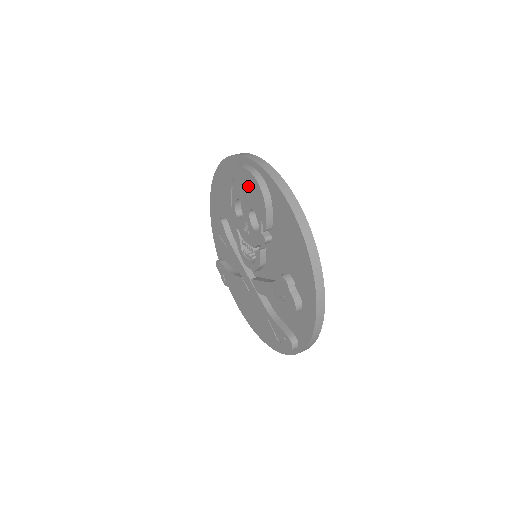
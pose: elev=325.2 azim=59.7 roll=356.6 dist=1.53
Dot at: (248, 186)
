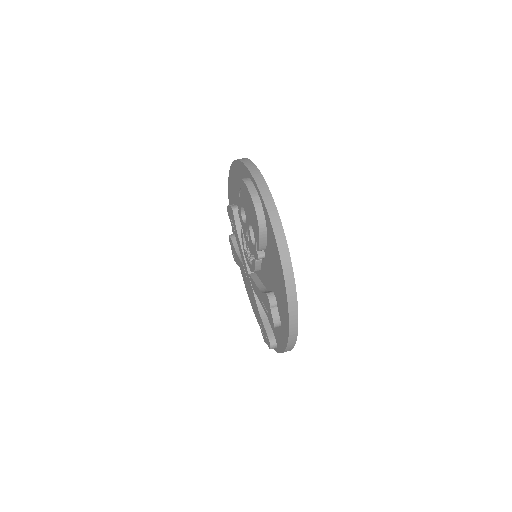
Dot at: (249, 206)
